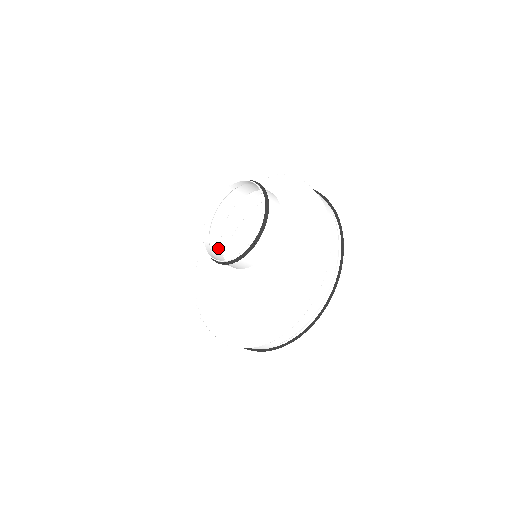
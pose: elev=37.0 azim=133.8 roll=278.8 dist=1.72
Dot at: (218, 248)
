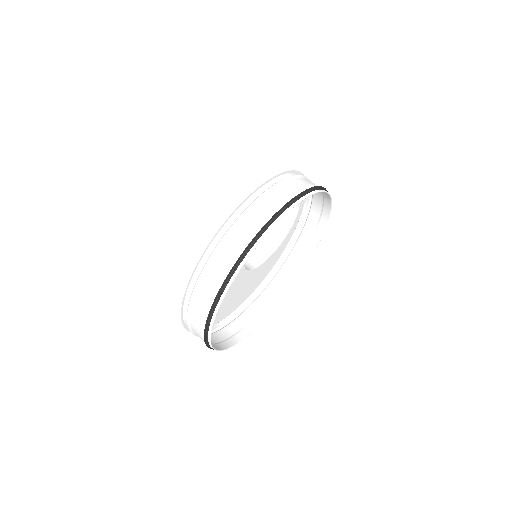
Dot at: (264, 256)
